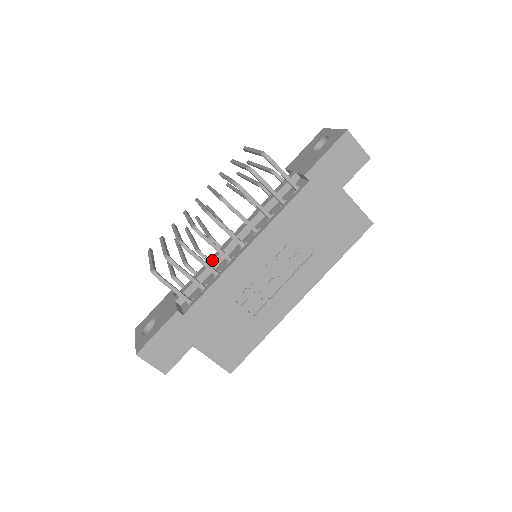
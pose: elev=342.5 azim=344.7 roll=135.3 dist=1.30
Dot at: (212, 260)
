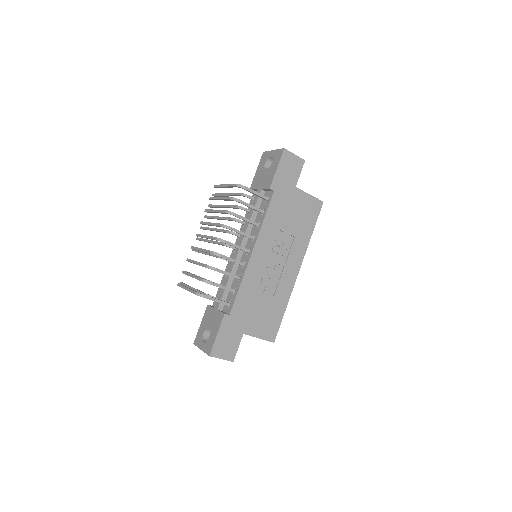
Dot at: (230, 271)
